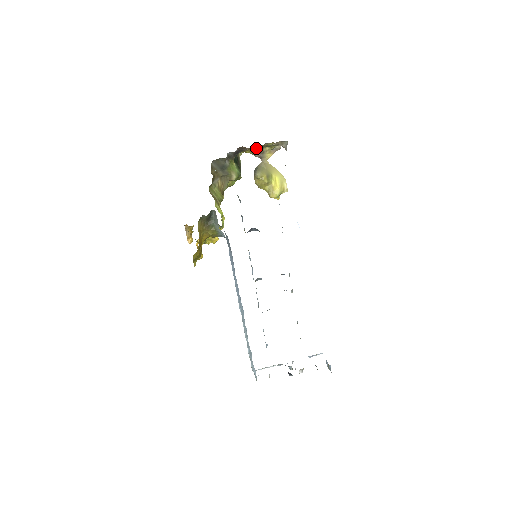
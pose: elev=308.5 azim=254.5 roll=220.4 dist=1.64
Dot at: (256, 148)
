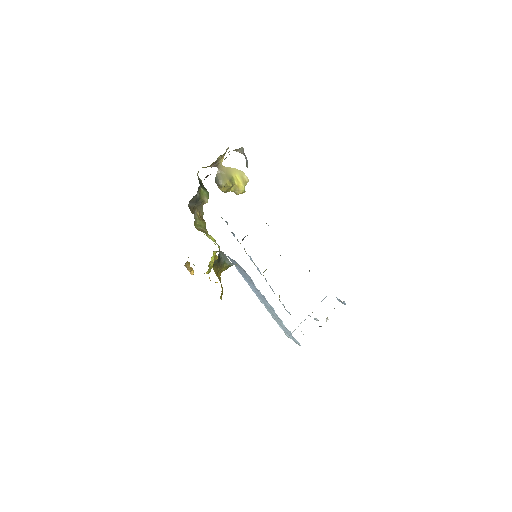
Dot at: occluded
